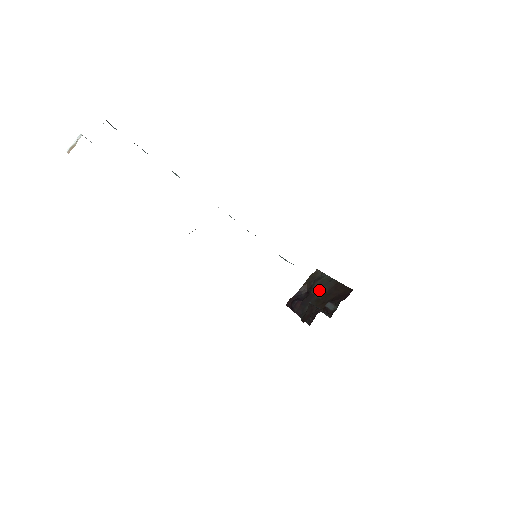
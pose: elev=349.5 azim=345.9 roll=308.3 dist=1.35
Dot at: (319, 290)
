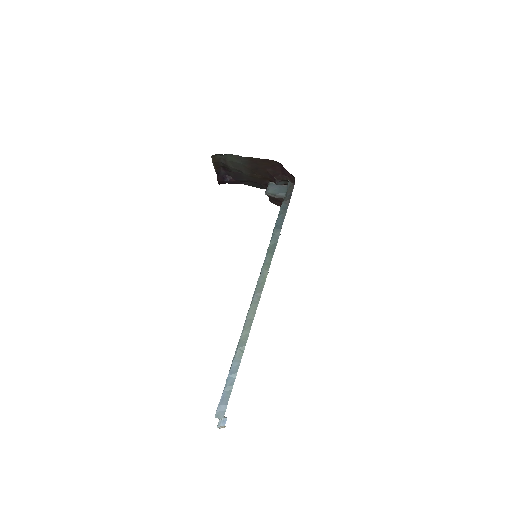
Dot at: (241, 169)
